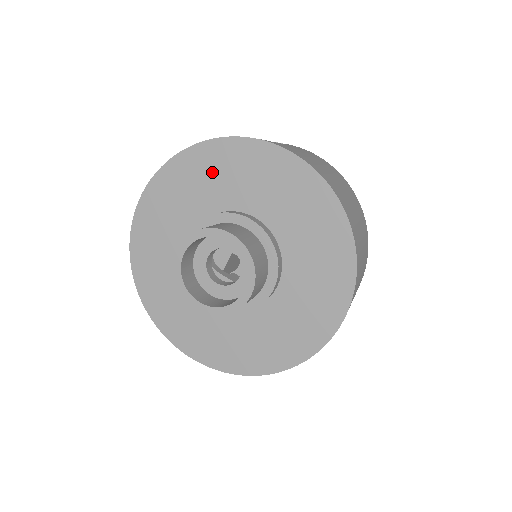
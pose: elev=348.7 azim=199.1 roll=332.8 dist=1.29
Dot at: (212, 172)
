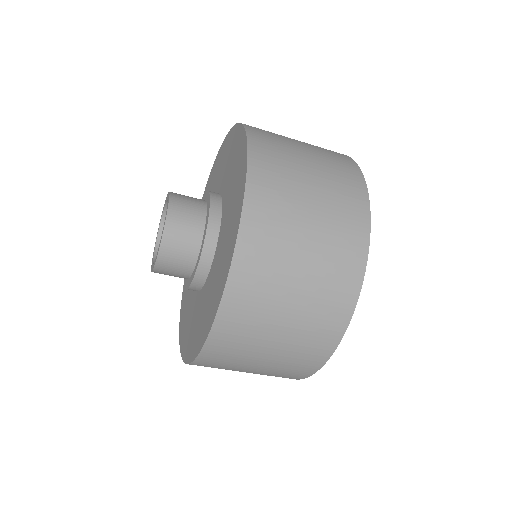
Dot at: (221, 162)
